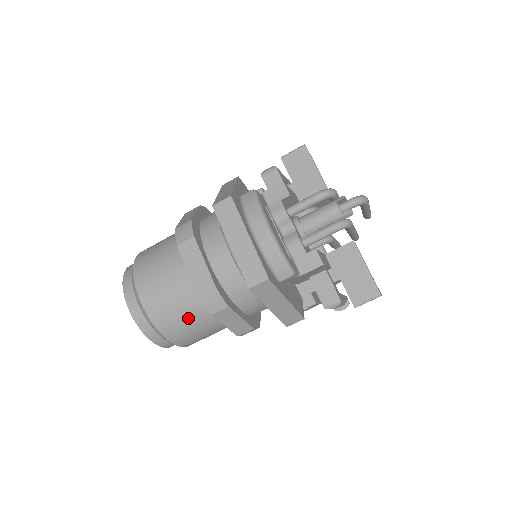
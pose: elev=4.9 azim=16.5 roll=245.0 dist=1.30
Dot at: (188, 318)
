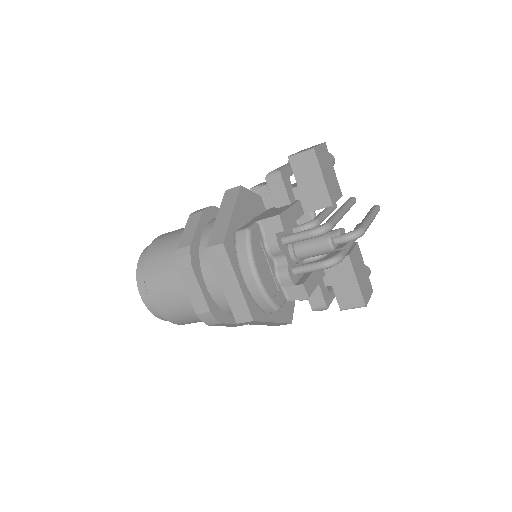
Dot at: (191, 317)
